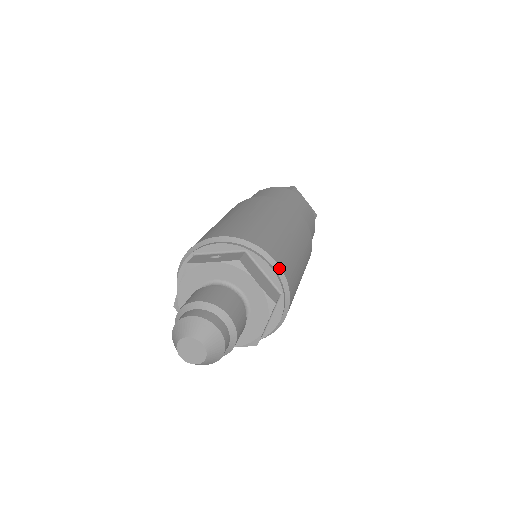
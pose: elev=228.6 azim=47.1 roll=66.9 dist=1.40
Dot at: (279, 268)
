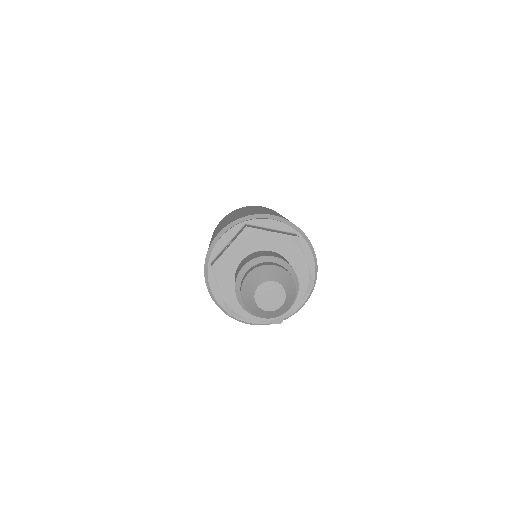
Dot at: (278, 218)
